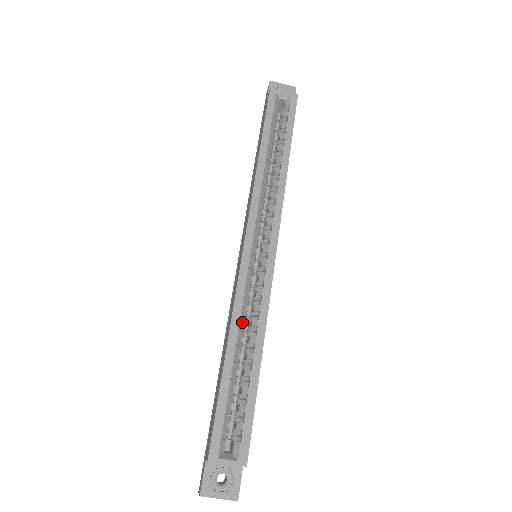
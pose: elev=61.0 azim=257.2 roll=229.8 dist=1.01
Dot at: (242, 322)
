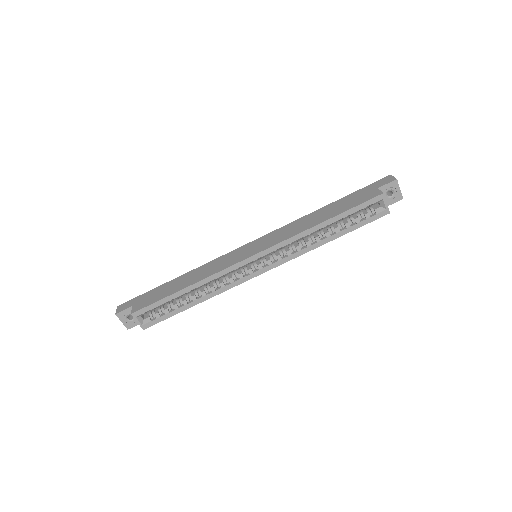
Dot at: (208, 283)
